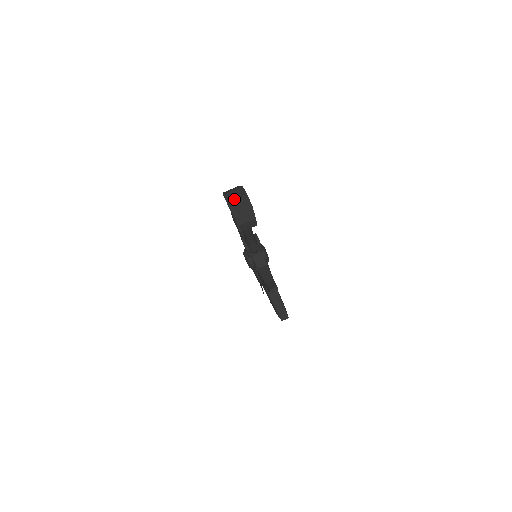
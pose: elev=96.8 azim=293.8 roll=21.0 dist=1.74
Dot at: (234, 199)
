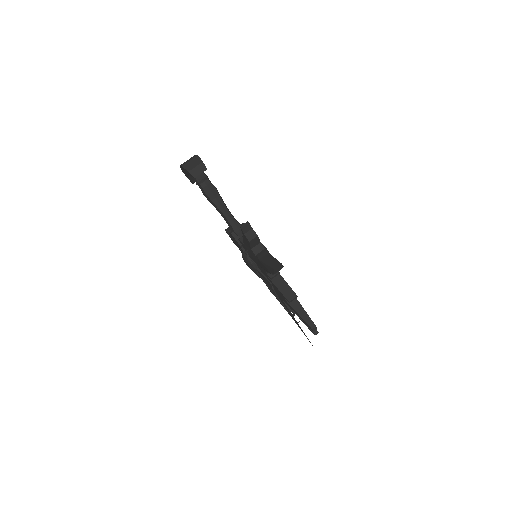
Dot at: occluded
